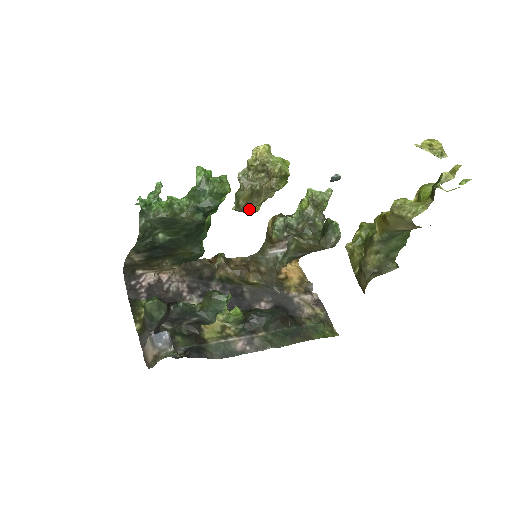
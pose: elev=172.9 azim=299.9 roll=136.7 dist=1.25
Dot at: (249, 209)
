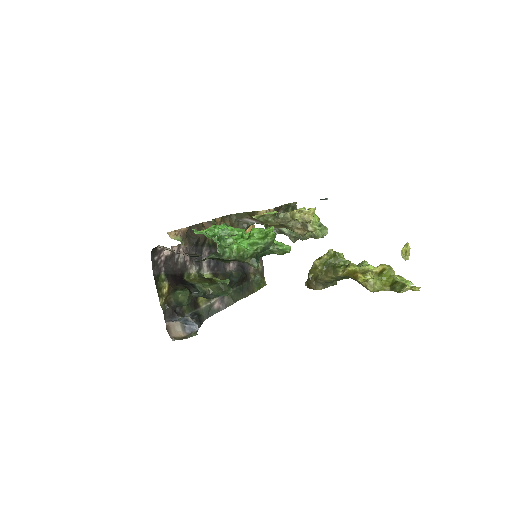
Dot at: occluded
